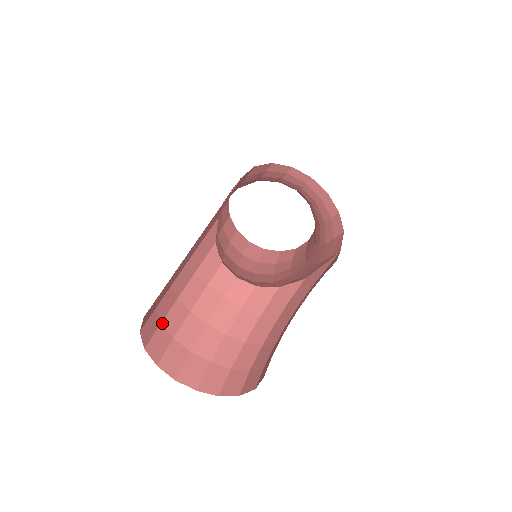
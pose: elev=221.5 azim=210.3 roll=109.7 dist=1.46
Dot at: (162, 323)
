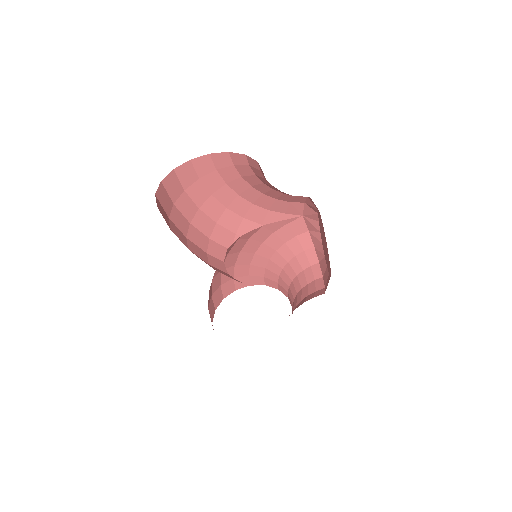
Dot at: (184, 192)
